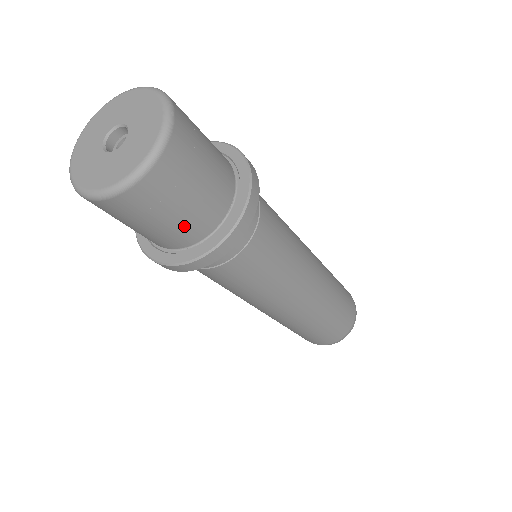
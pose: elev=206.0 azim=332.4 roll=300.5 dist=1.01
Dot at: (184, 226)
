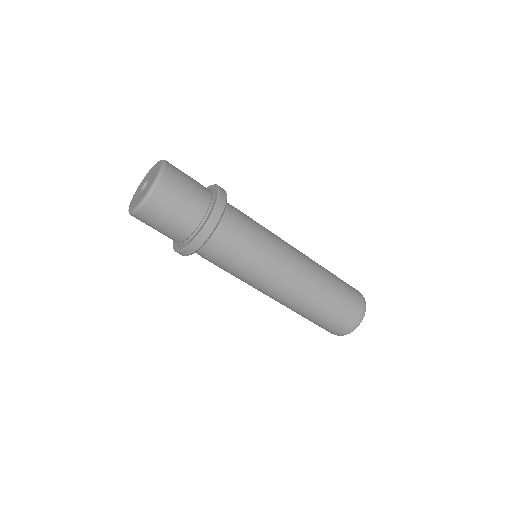
Dot at: (181, 223)
